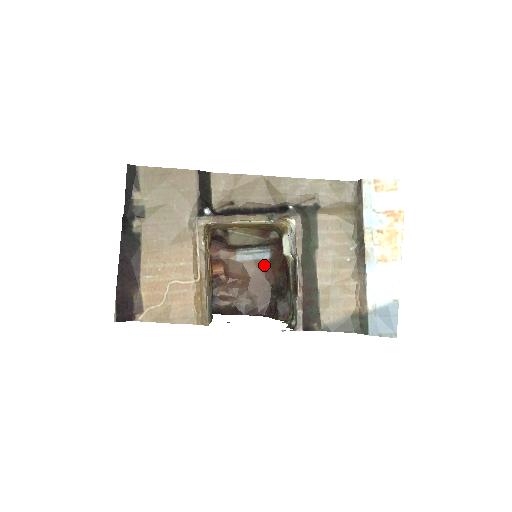
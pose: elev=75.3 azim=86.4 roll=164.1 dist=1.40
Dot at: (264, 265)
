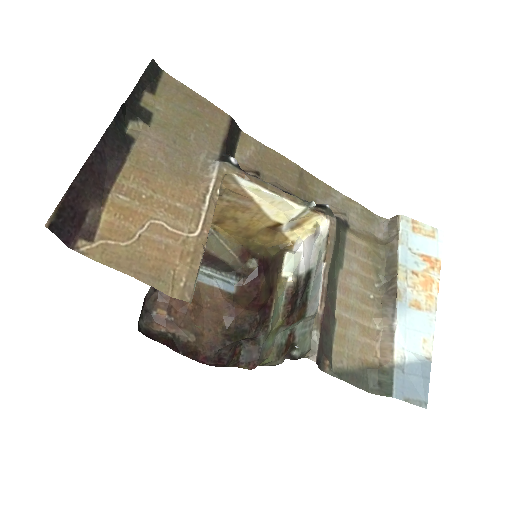
Dot at: (225, 298)
